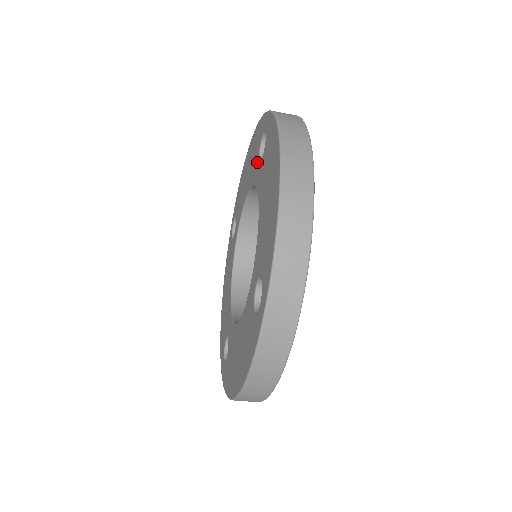
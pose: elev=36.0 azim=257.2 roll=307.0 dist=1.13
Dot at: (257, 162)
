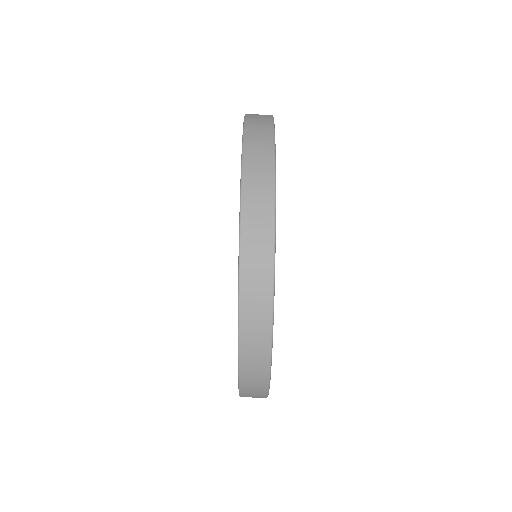
Dot at: occluded
